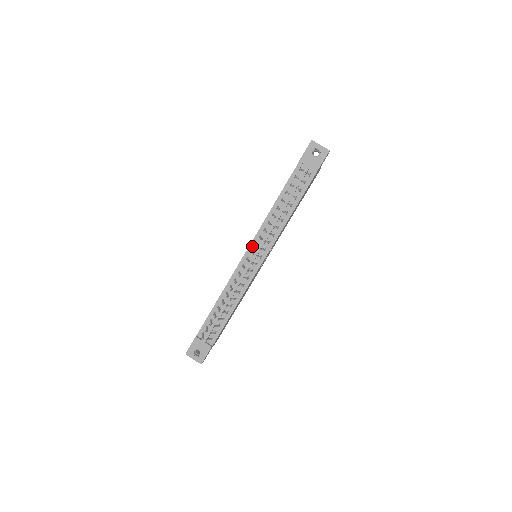
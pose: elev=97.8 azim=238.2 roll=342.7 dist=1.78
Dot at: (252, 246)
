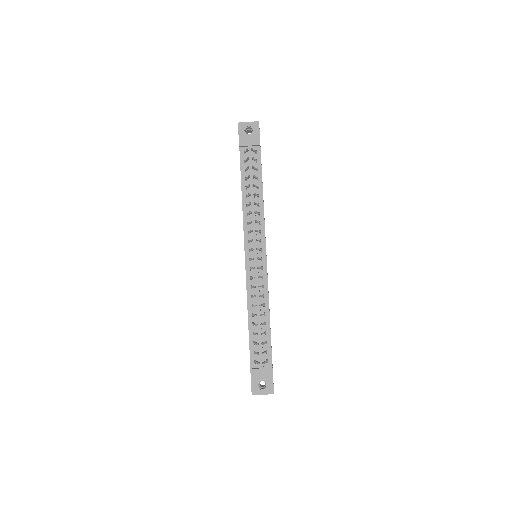
Dot at: (247, 246)
